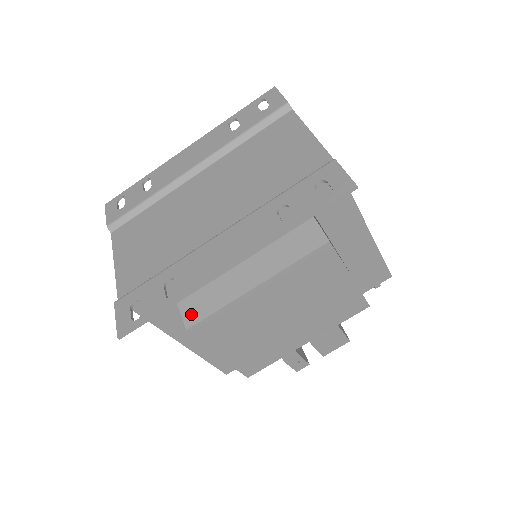
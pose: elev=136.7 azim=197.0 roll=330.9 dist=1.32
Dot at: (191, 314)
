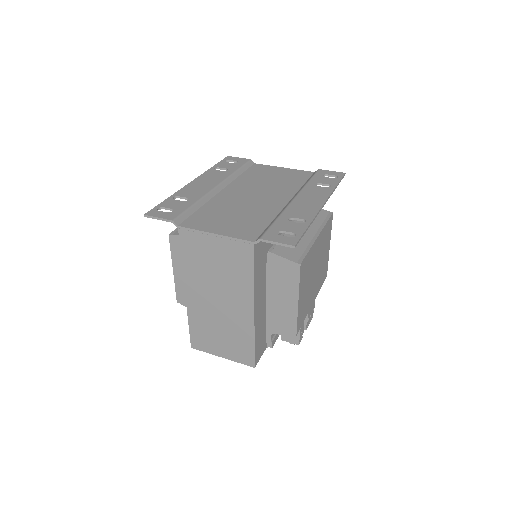
Dot at: (291, 255)
